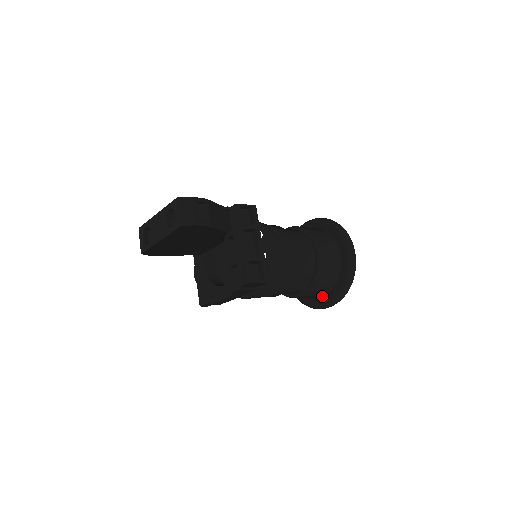
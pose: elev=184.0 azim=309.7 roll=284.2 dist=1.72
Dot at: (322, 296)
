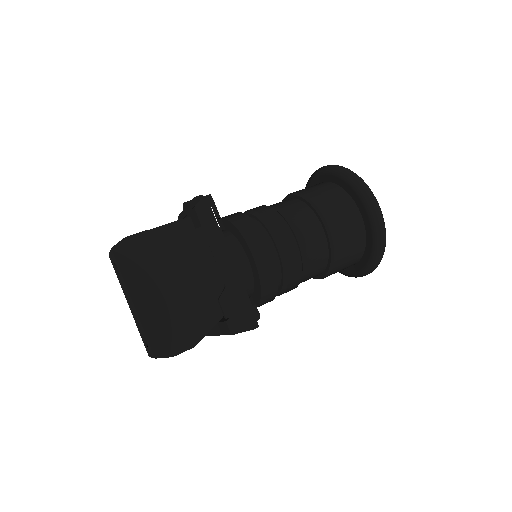
Dot at: occluded
